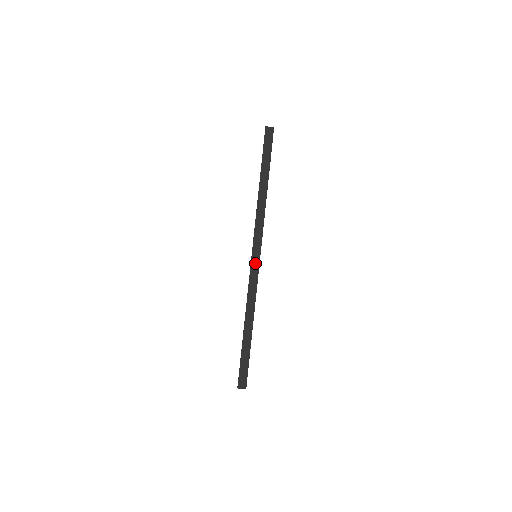
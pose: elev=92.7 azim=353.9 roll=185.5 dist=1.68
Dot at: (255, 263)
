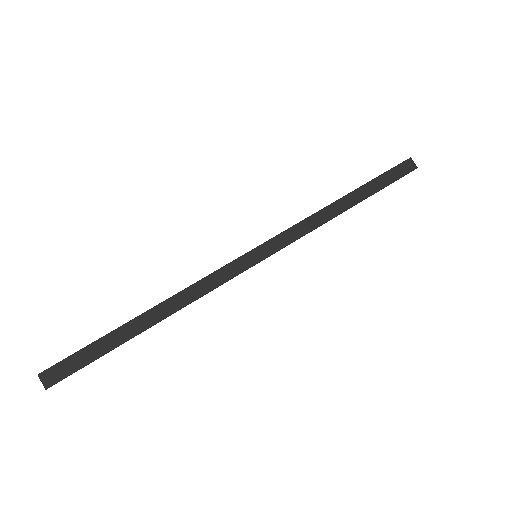
Dot at: (246, 261)
